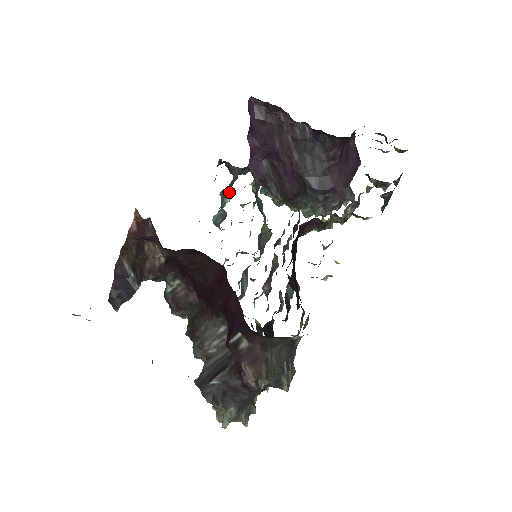
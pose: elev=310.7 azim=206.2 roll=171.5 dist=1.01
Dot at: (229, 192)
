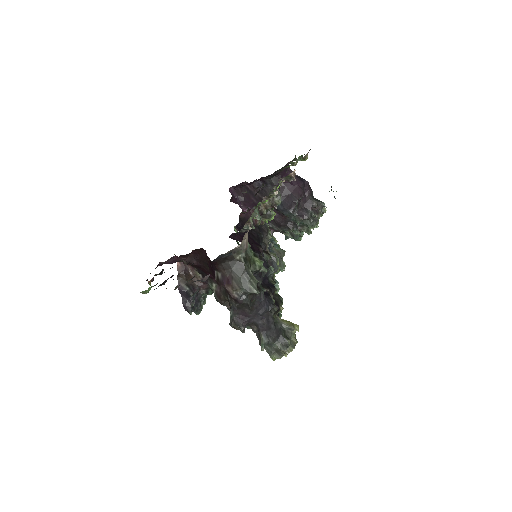
Dot at: occluded
